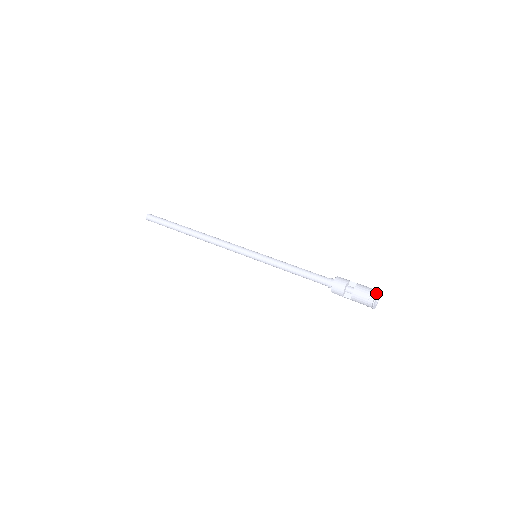
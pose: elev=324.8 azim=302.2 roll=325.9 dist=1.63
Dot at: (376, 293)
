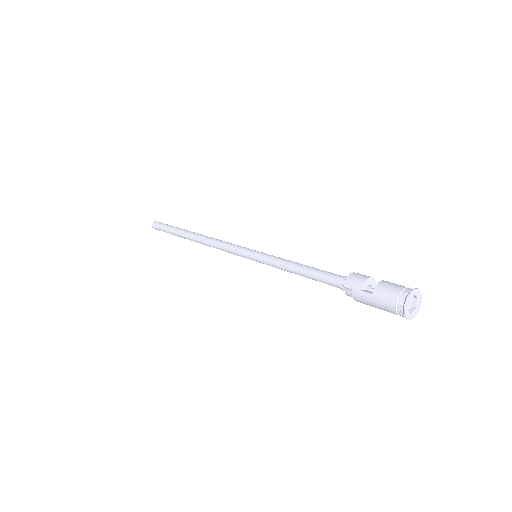
Dot at: (416, 289)
